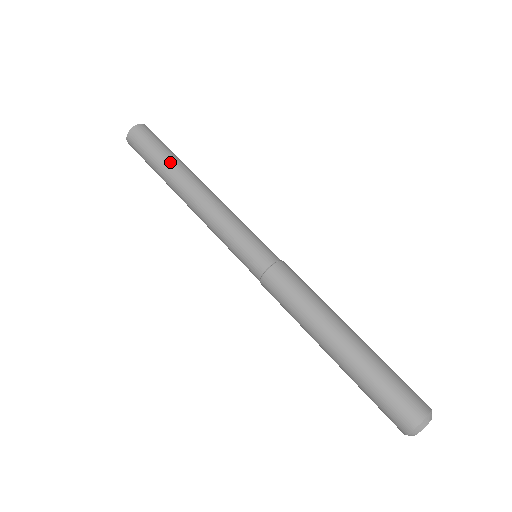
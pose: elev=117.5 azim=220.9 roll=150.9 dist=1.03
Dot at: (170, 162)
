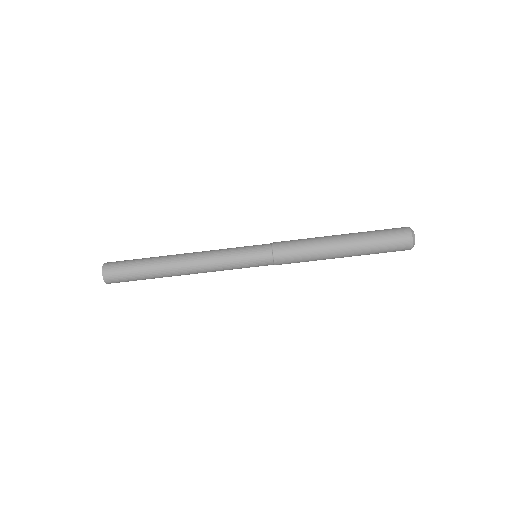
Dot at: (151, 265)
